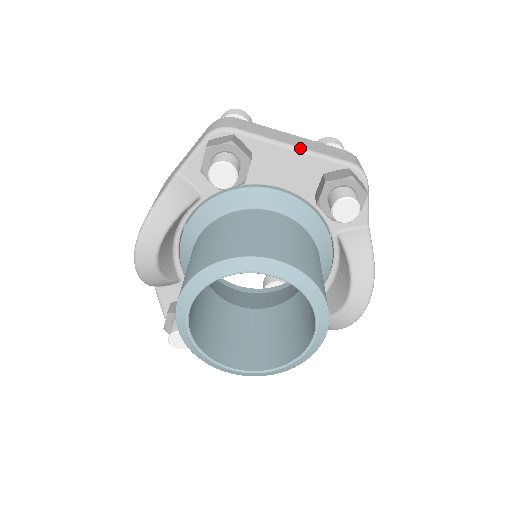
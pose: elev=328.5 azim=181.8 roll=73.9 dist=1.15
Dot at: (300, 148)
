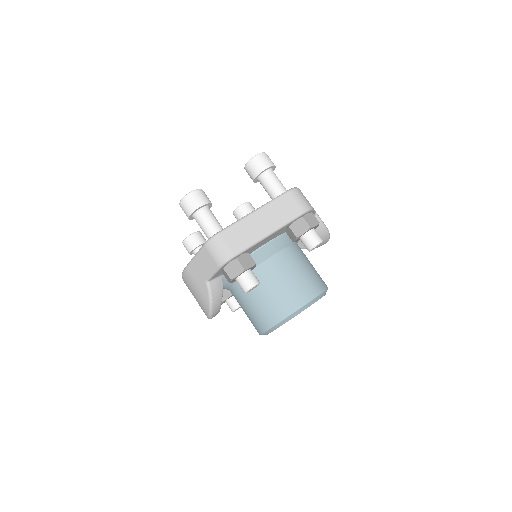
Dot at: (273, 231)
